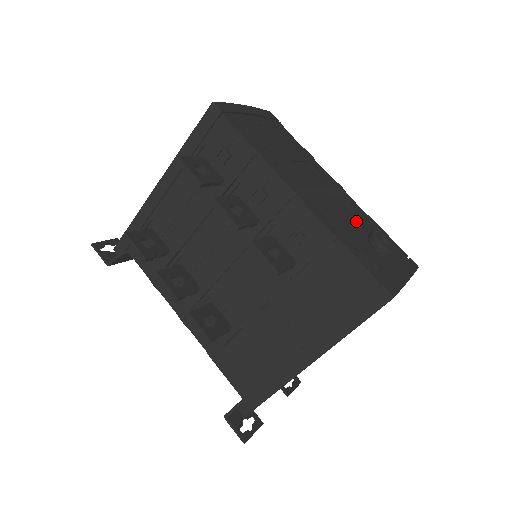
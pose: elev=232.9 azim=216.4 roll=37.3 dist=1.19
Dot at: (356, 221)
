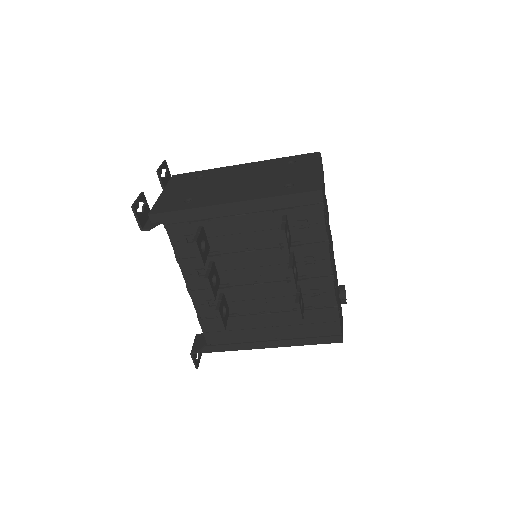
Dot at: (336, 274)
